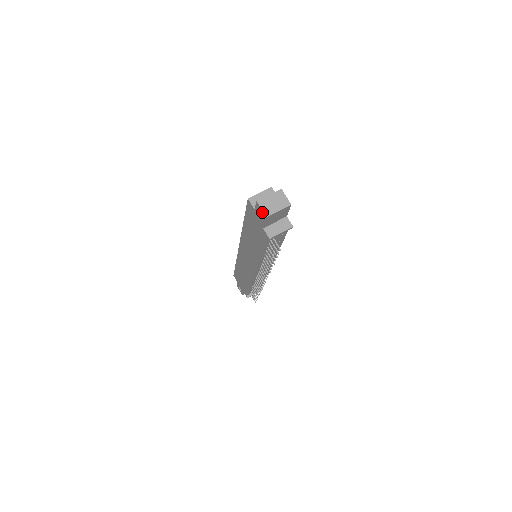
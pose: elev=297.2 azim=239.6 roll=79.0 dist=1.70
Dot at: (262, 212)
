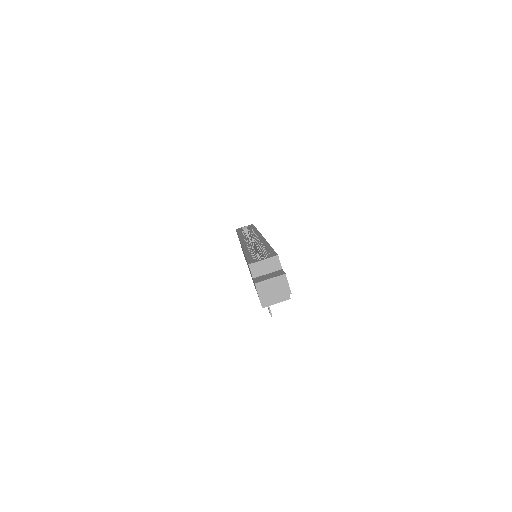
Dot at: (258, 295)
